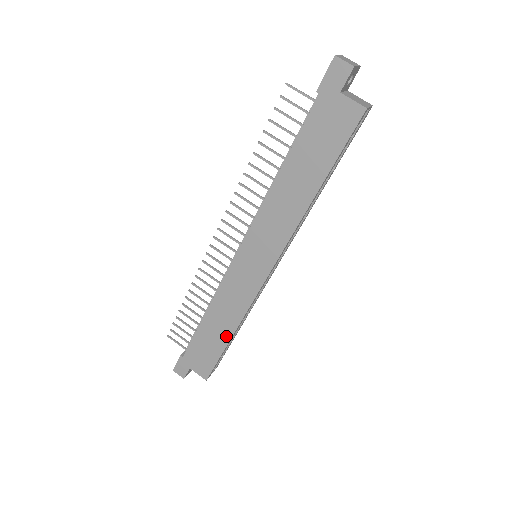
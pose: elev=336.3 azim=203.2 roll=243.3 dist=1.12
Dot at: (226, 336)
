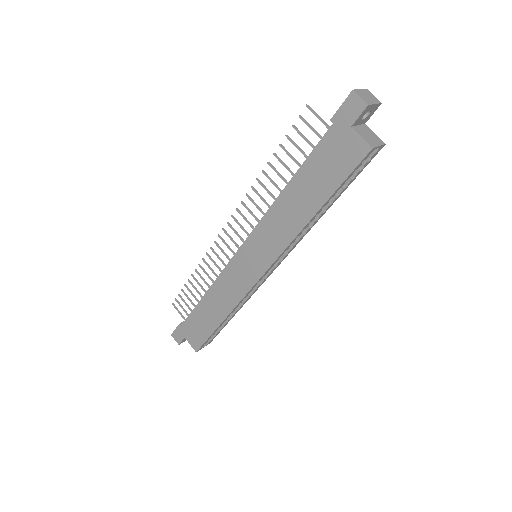
Dot at: (218, 319)
